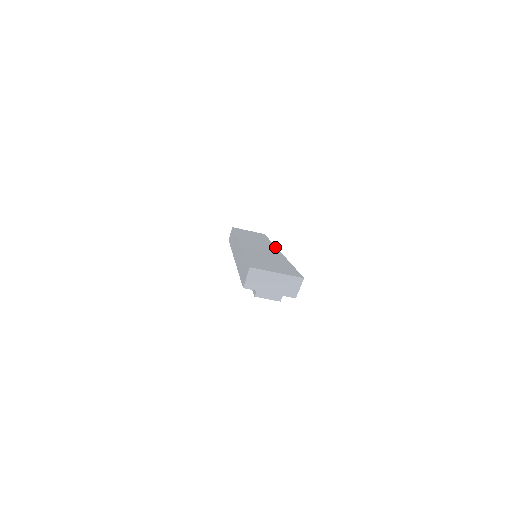
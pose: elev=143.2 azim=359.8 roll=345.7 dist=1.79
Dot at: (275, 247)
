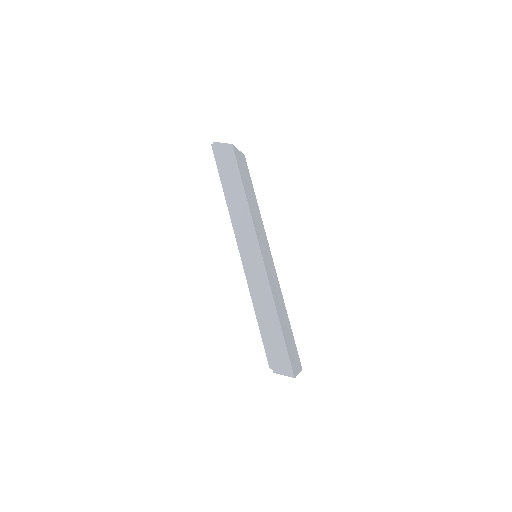
Dot at: occluded
